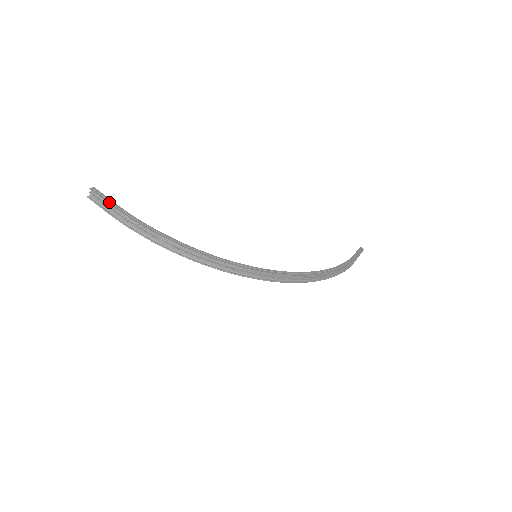
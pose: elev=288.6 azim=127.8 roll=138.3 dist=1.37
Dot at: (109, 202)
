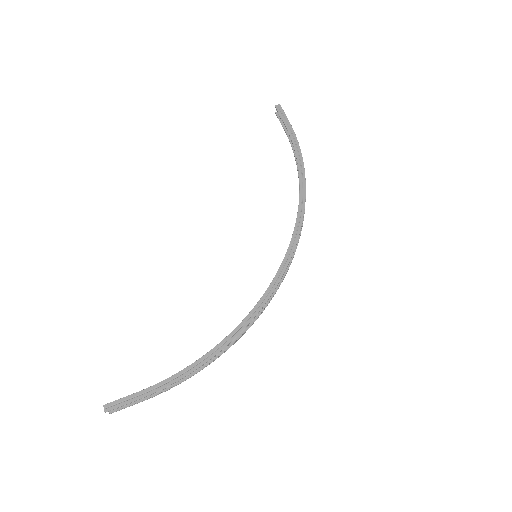
Dot at: (135, 399)
